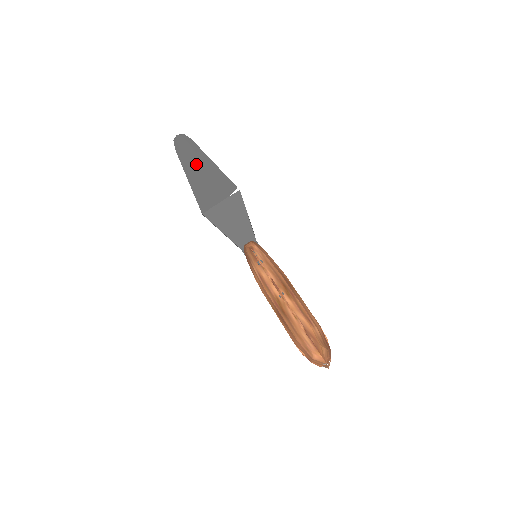
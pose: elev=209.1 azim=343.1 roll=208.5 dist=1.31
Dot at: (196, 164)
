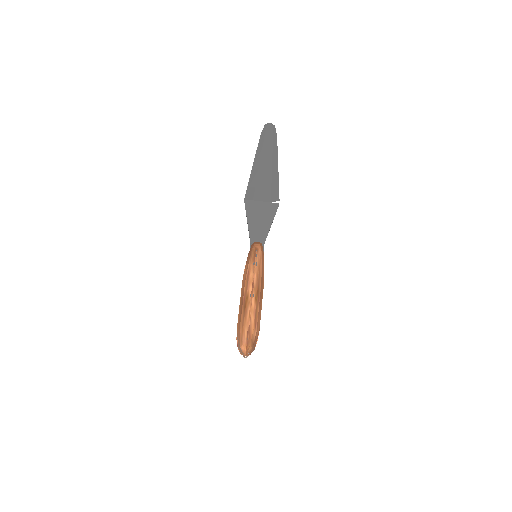
Dot at: (266, 158)
